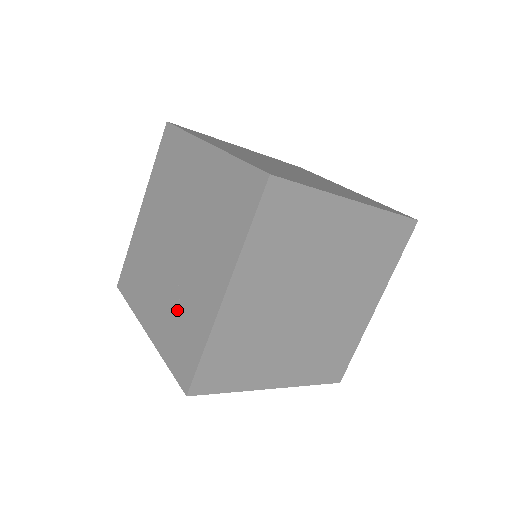
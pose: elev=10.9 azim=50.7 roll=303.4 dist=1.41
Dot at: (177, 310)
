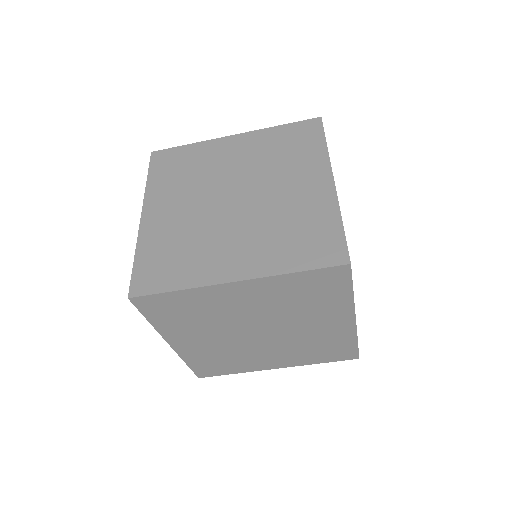
Dot at: occluded
